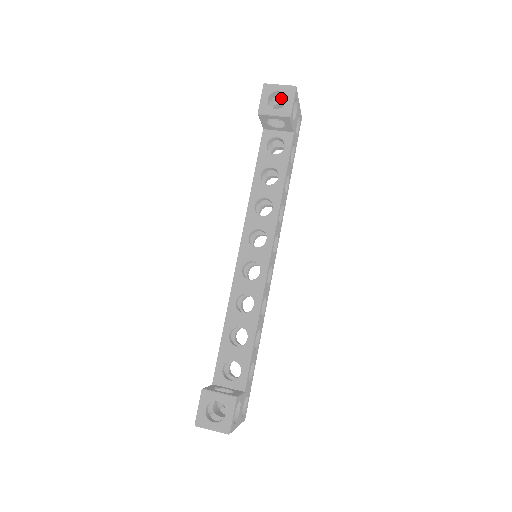
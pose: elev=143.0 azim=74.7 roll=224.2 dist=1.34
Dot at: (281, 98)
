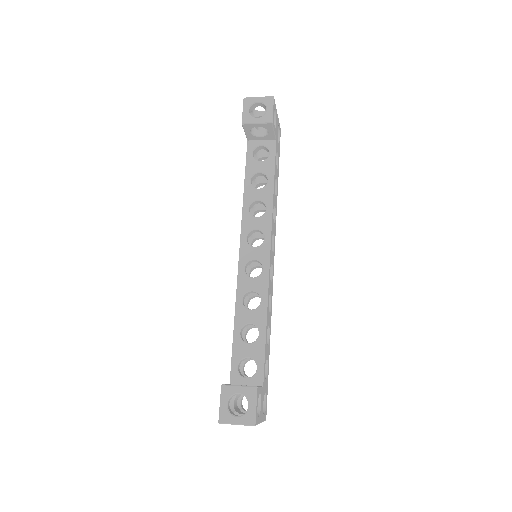
Dot at: (260, 111)
